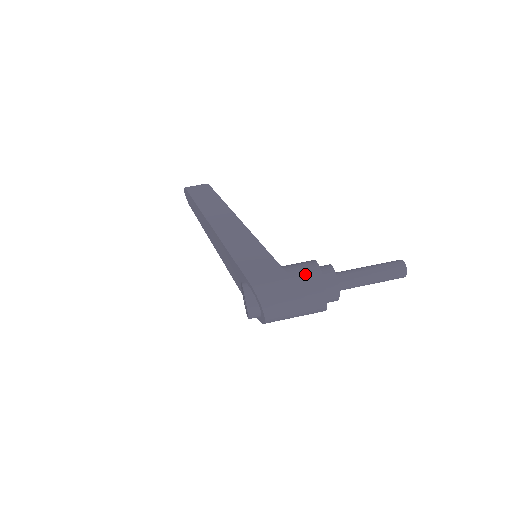
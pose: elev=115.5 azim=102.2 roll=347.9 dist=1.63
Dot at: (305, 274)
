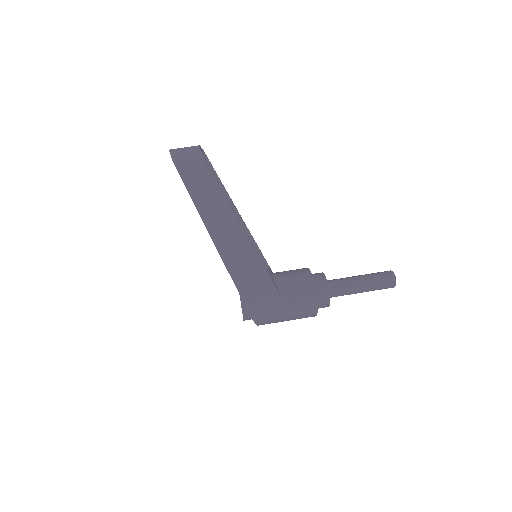
Dot at: (302, 307)
